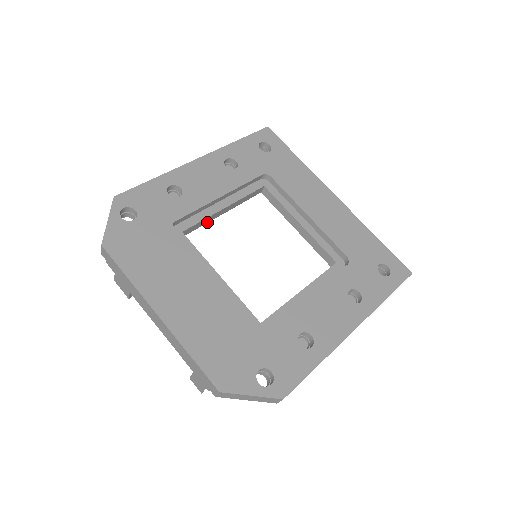
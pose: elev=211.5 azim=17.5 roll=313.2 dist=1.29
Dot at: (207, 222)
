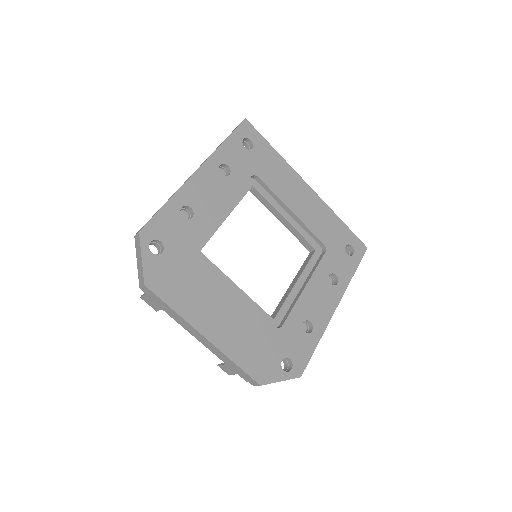
Dot at: occluded
